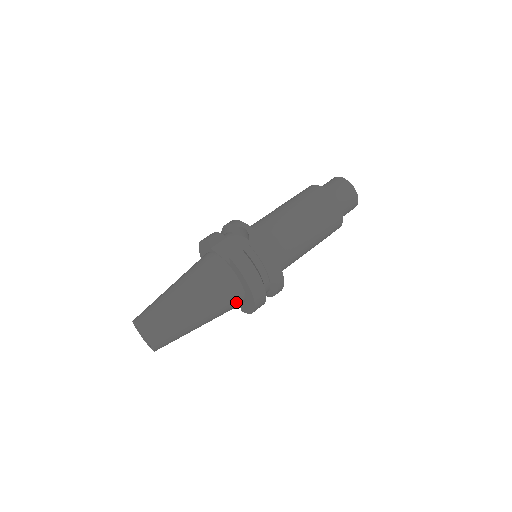
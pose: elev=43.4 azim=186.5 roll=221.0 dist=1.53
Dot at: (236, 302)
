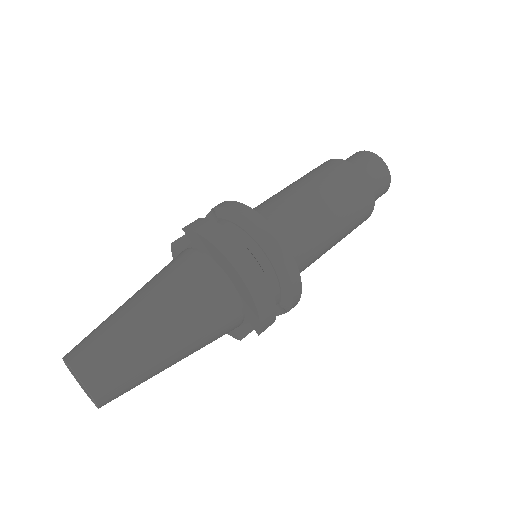
Dot at: (217, 292)
